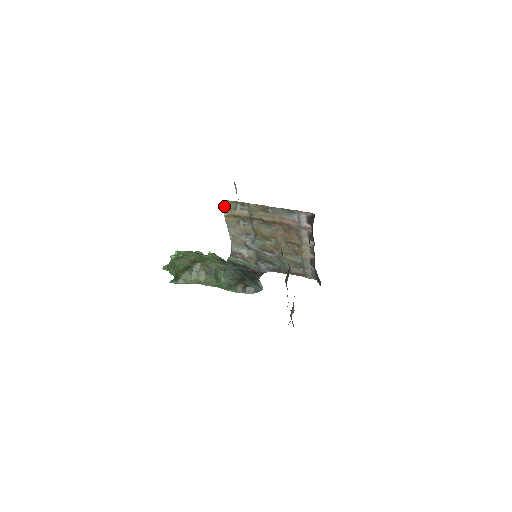
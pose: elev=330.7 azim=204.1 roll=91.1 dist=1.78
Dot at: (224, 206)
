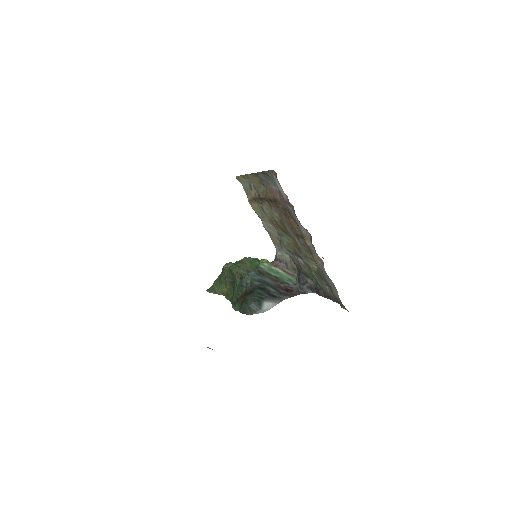
Dot at: occluded
